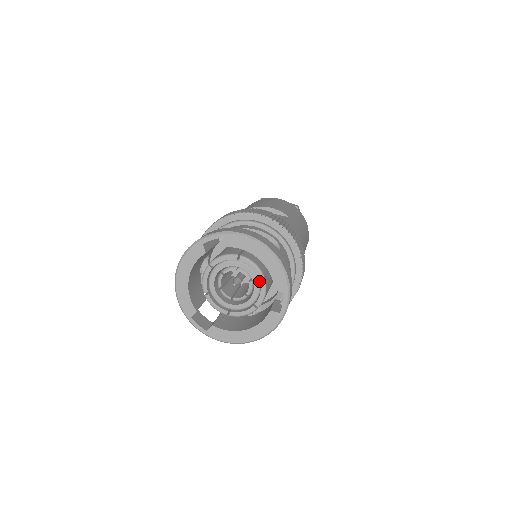
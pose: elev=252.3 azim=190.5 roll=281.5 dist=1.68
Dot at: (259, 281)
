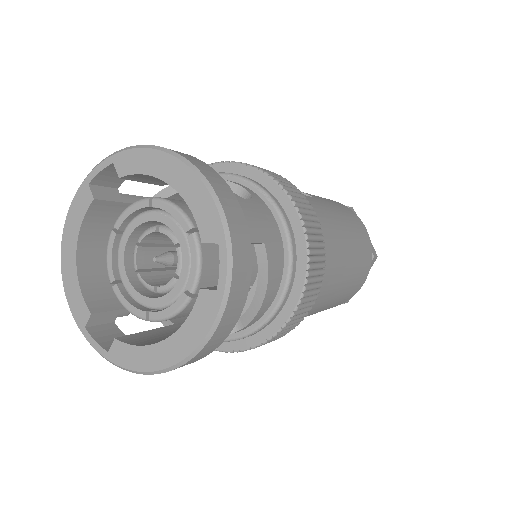
Dot at: (189, 241)
